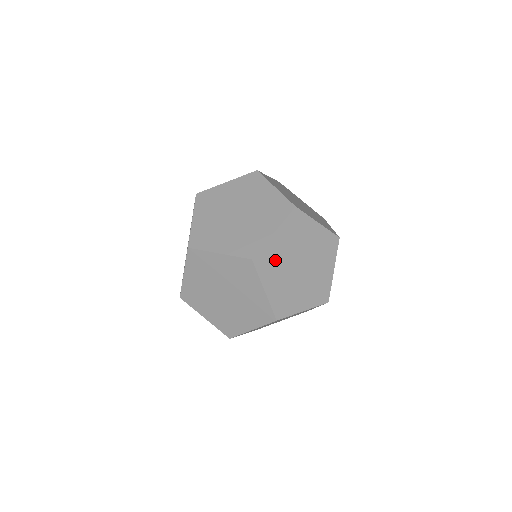
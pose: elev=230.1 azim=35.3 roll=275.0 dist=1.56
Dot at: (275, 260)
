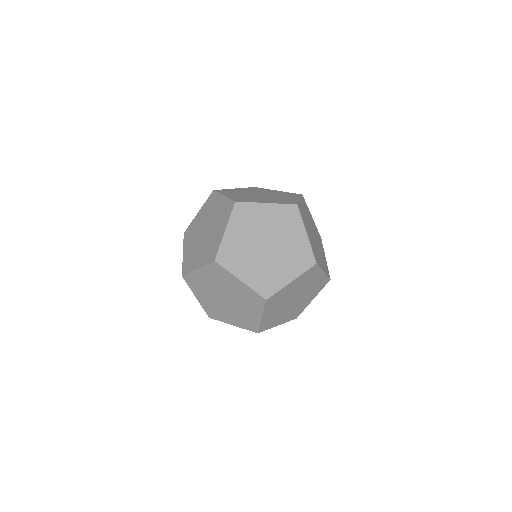
Dot at: occluded
